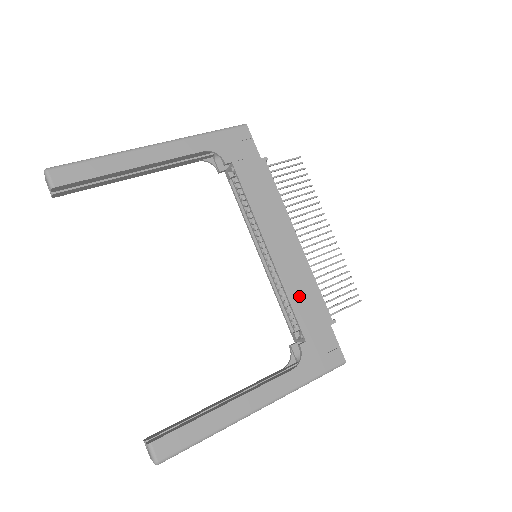
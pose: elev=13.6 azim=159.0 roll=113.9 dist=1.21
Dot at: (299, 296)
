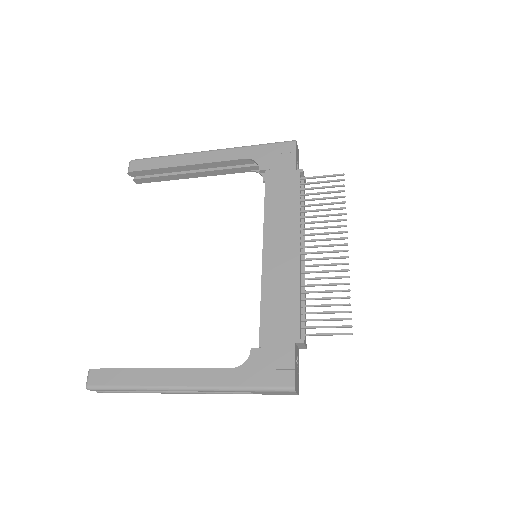
Dot at: (273, 301)
